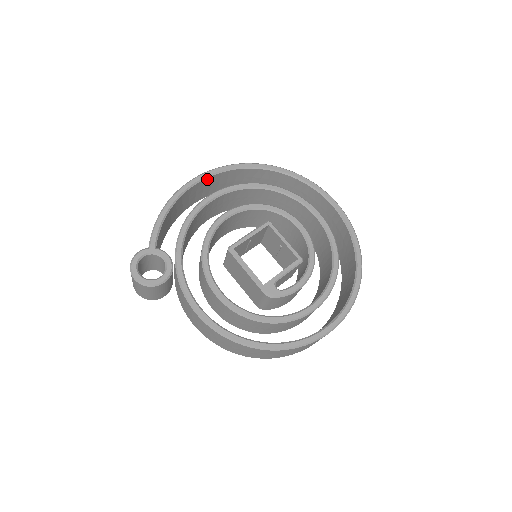
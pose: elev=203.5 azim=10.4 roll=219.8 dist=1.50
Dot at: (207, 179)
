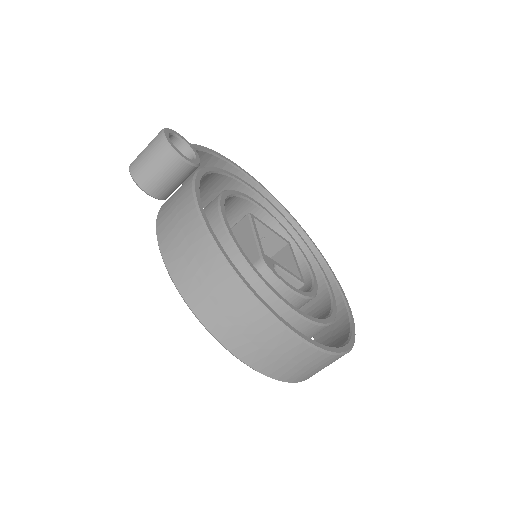
Dot at: (256, 187)
